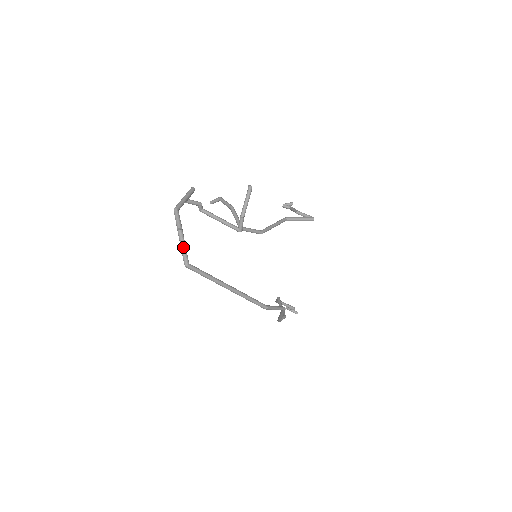
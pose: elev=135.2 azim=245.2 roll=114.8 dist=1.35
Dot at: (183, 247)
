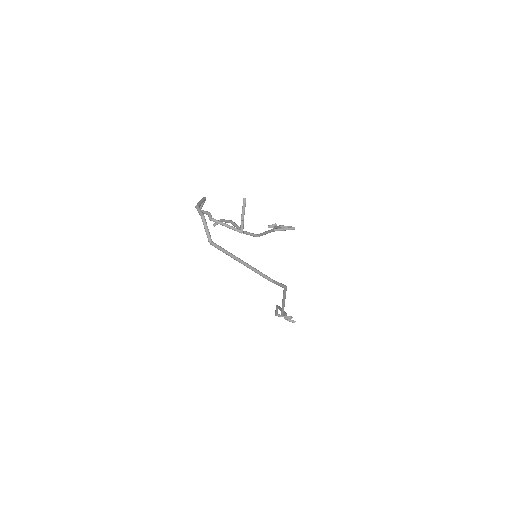
Dot at: (207, 229)
